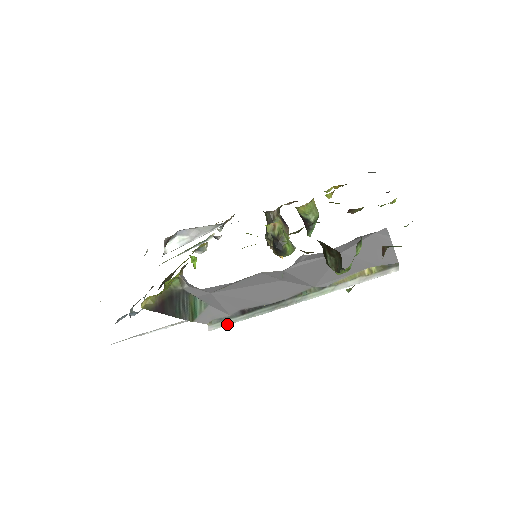
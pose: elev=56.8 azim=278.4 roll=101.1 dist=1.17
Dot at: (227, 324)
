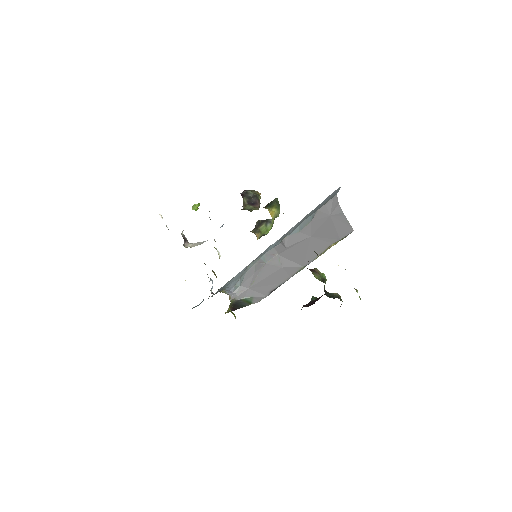
Dot at: occluded
